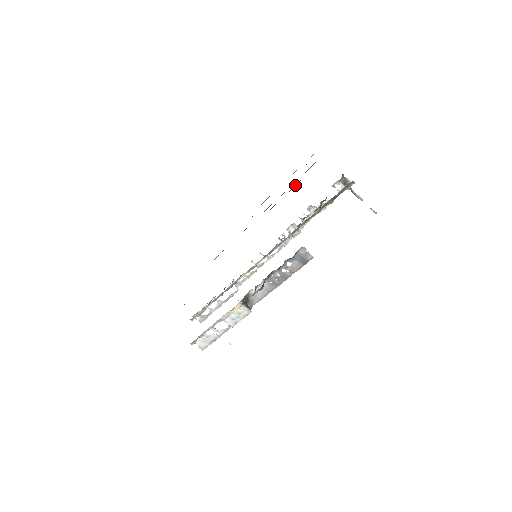
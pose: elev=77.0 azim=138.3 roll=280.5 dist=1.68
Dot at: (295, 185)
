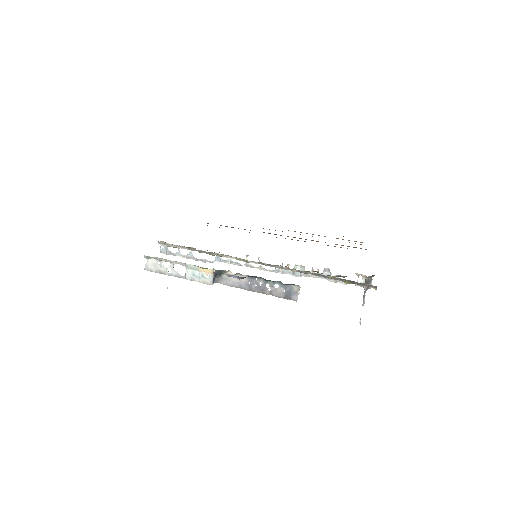
Dot at: occluded
